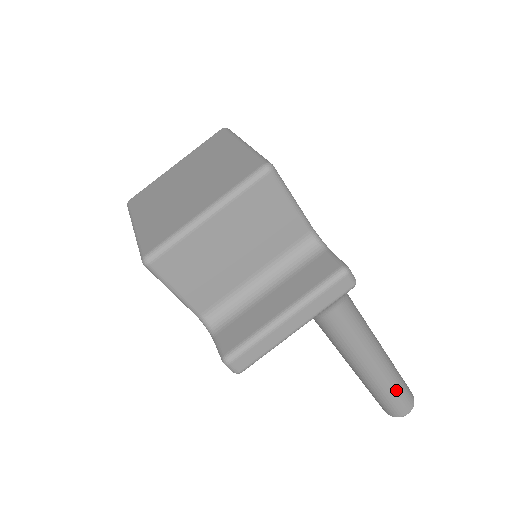
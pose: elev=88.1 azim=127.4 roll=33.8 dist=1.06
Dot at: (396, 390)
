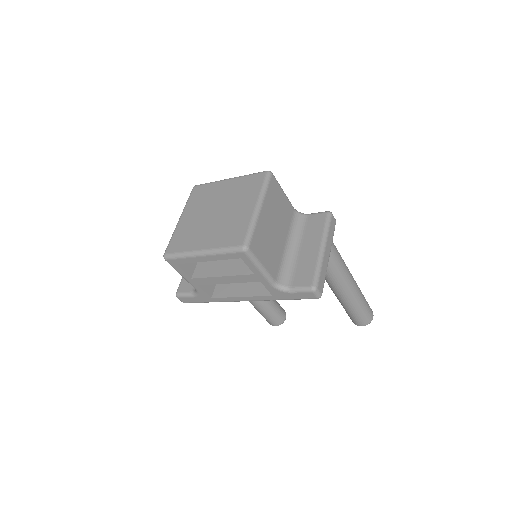
Dot at: (364, 299)
